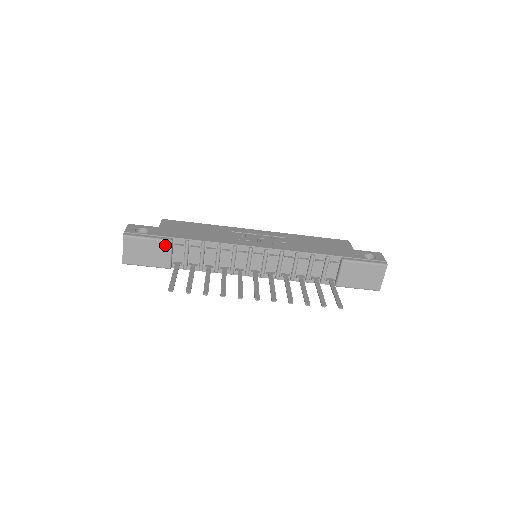
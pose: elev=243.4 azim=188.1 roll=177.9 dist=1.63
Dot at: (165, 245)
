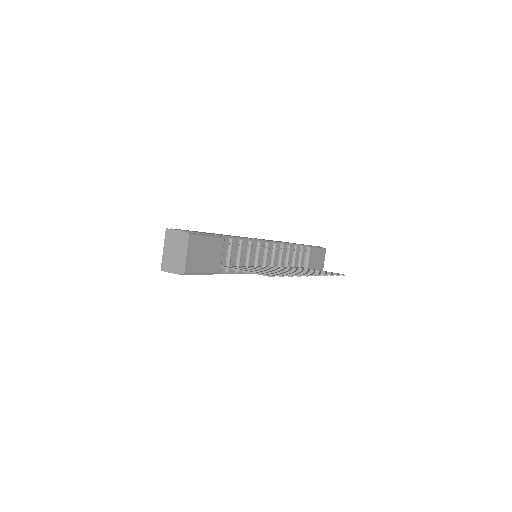
Dot at: (220, 243)
